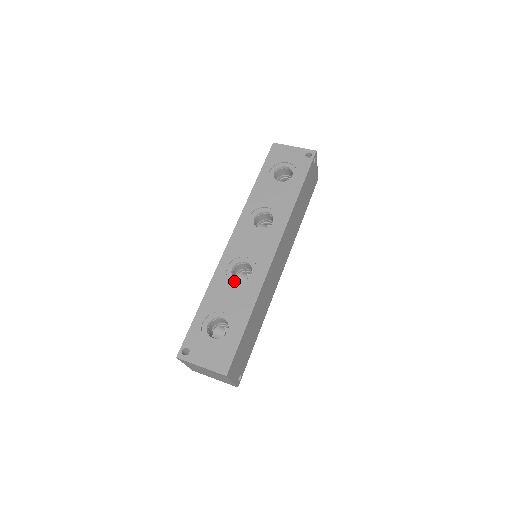
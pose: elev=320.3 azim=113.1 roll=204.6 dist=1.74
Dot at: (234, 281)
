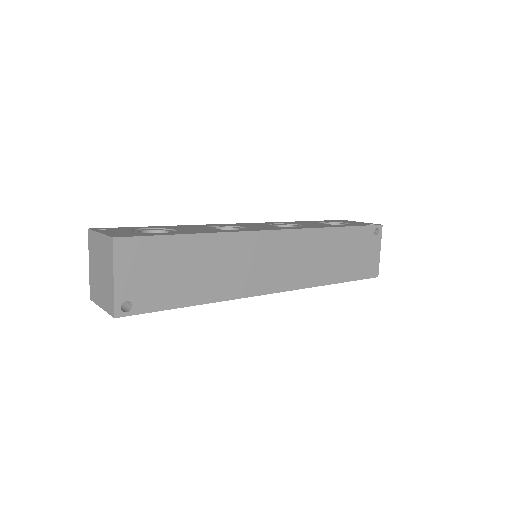
Dot at: (211, 228)
